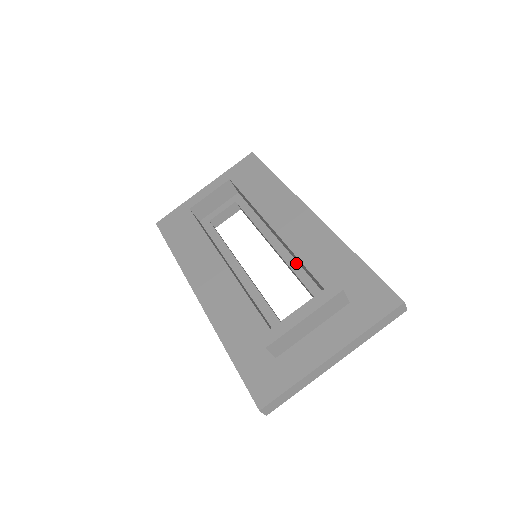
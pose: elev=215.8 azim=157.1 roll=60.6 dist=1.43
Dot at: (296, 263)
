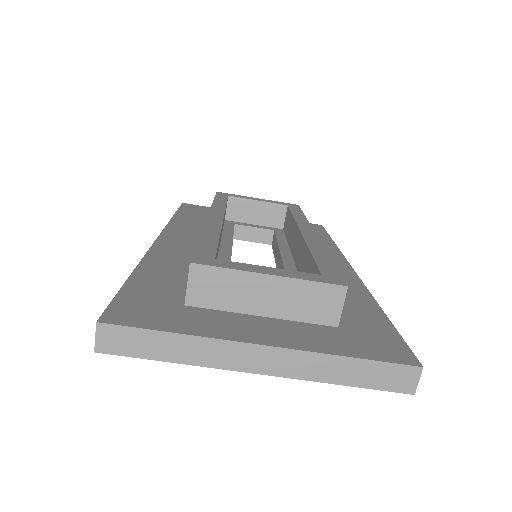
Dot at: occluded
